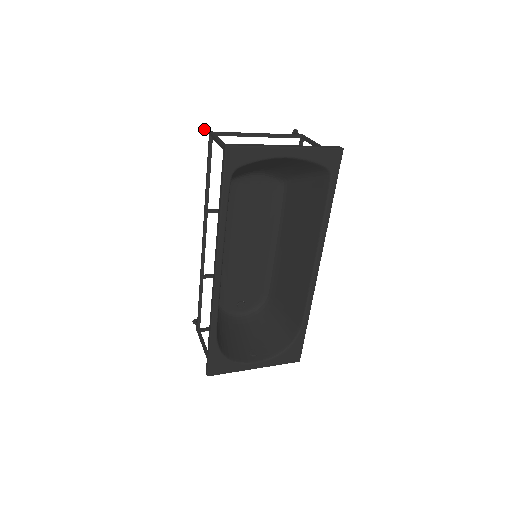
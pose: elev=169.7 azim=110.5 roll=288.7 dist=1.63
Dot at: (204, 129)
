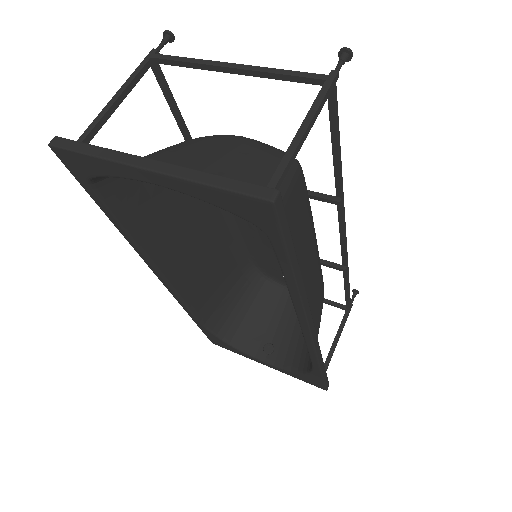
Dot at: (164, 36)
